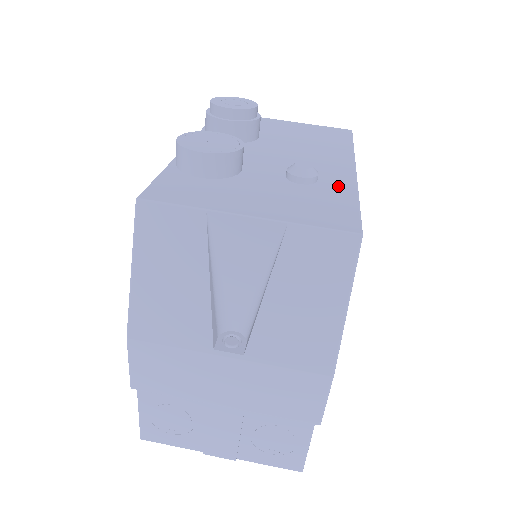
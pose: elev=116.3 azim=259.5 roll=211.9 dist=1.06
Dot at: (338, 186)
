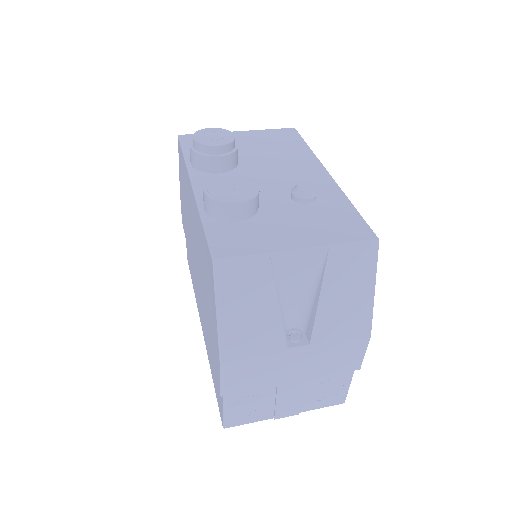
Dot at: (332, 197)
